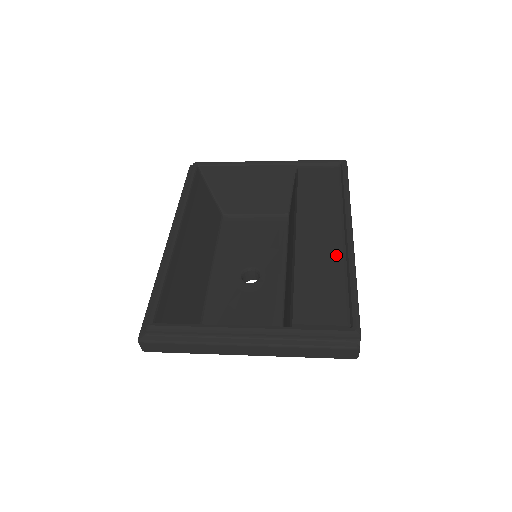
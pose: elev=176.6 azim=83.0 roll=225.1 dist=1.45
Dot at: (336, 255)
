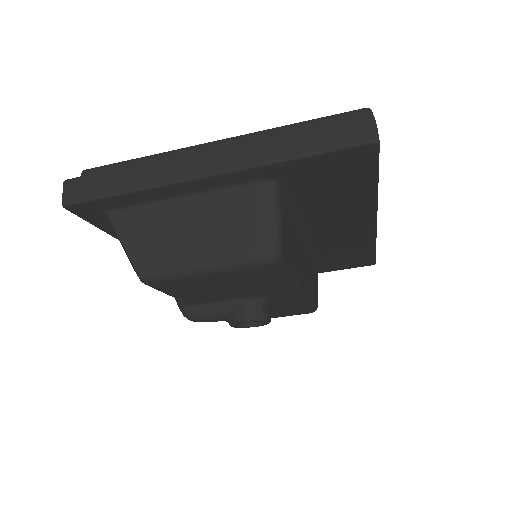
Dot at: occluded
